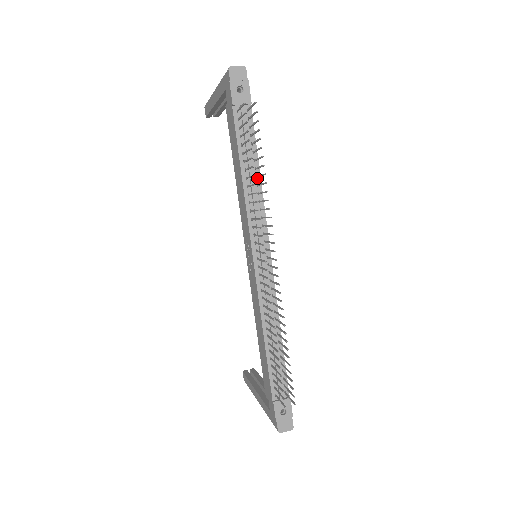
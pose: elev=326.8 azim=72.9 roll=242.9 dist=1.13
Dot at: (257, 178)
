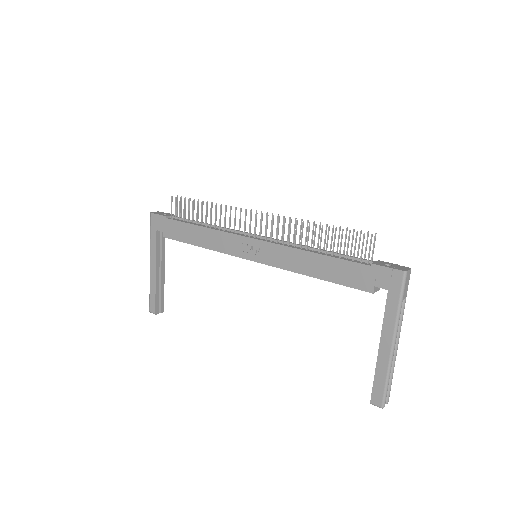
Dot at: occluded
